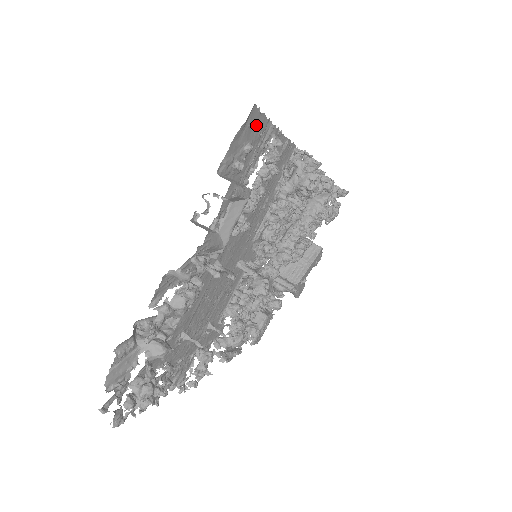
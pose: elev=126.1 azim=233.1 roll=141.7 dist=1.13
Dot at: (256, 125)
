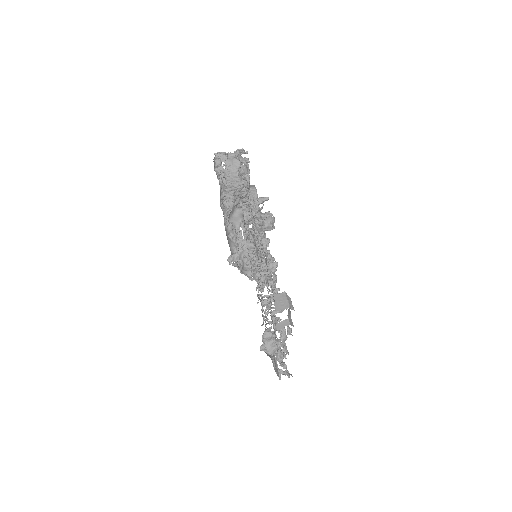
Dot at: occluded
